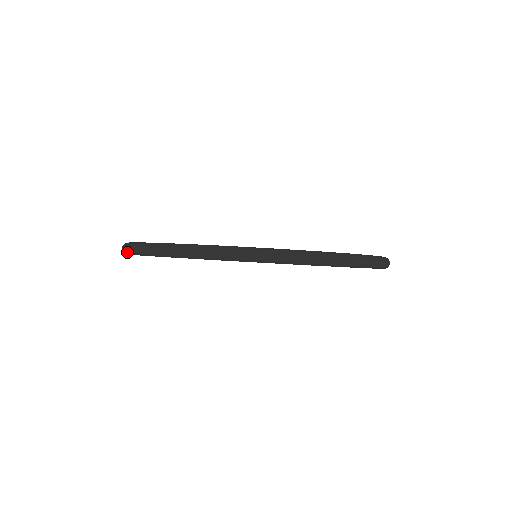
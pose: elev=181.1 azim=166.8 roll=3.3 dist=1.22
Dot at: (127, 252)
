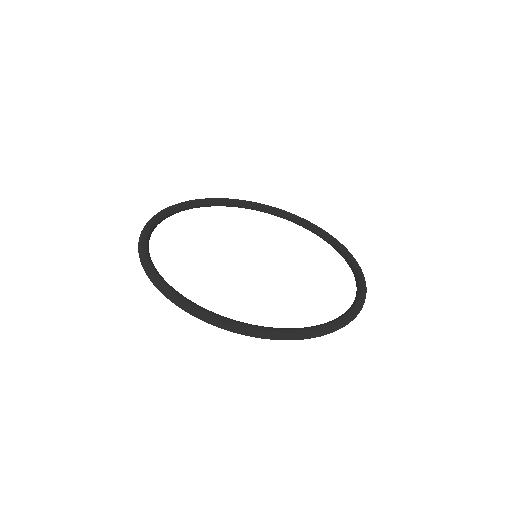
Dot at: occluded
